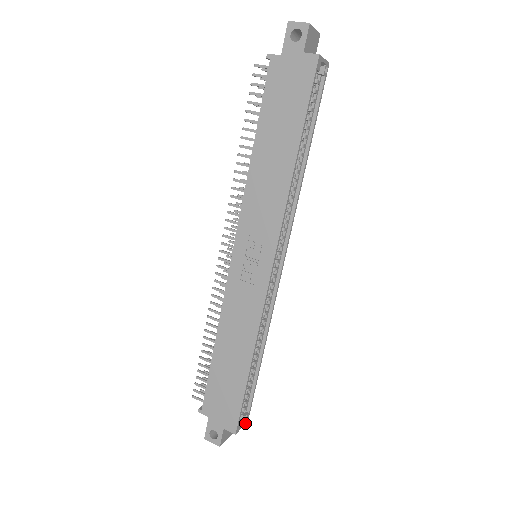
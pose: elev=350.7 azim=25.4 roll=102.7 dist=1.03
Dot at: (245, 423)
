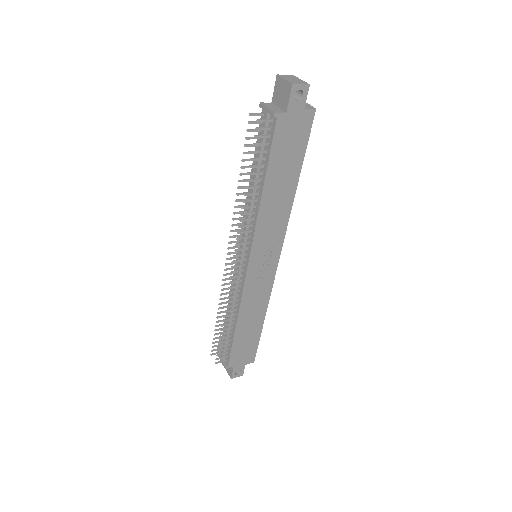
Dot at: occluded
